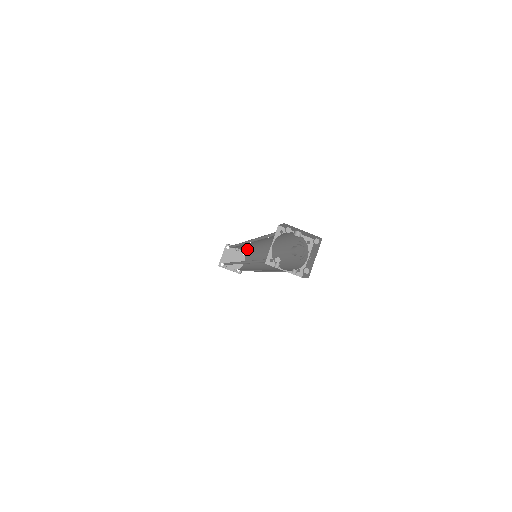
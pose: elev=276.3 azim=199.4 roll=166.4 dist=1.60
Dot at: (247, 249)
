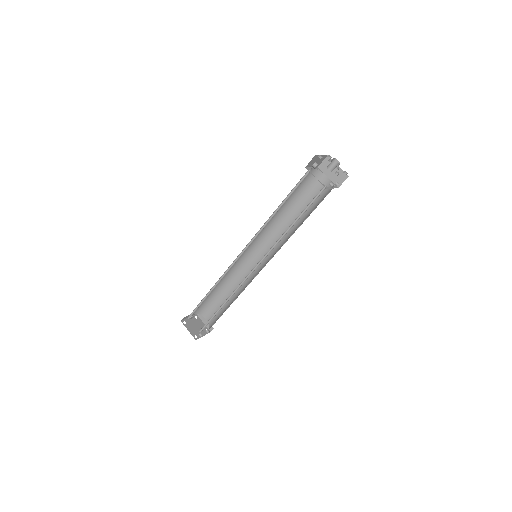
Dot at: (210, 296)
